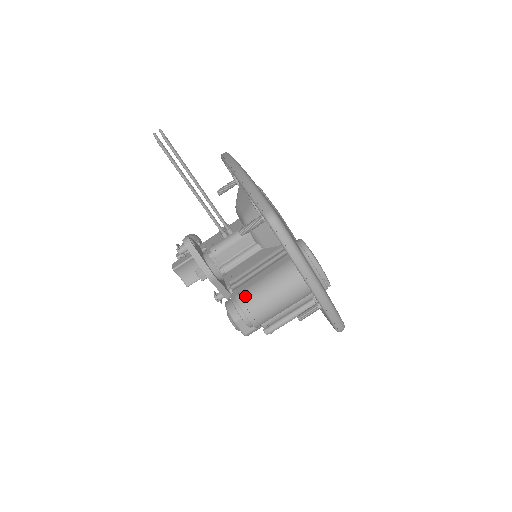
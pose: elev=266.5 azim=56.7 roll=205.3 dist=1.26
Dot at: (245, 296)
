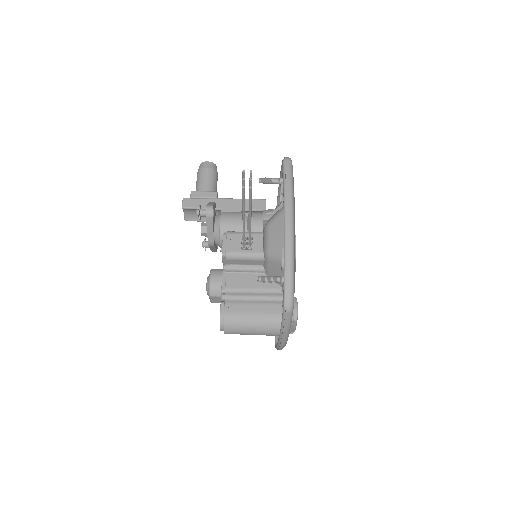
Dot at: (232, 318)
